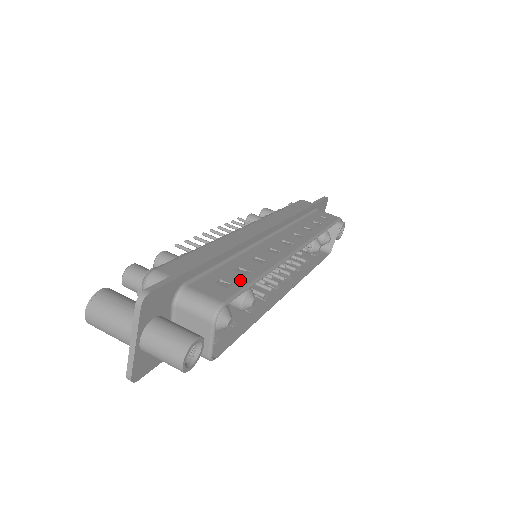
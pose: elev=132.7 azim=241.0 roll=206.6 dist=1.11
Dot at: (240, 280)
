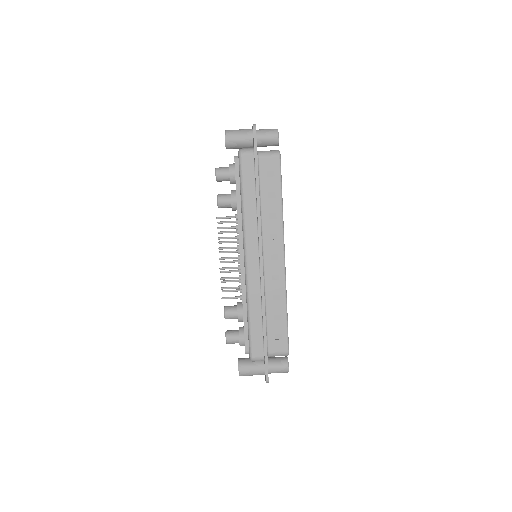
Dot at: (282, 327)
